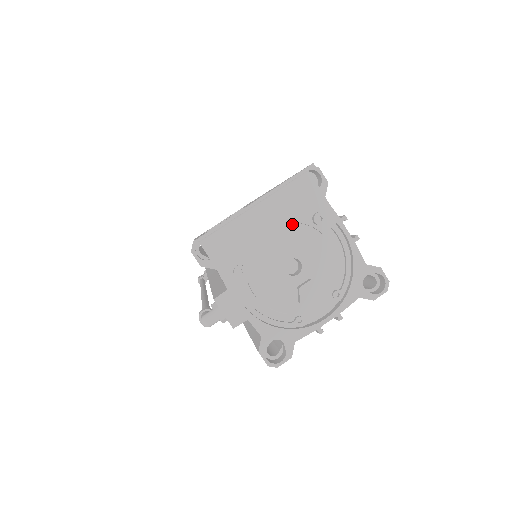
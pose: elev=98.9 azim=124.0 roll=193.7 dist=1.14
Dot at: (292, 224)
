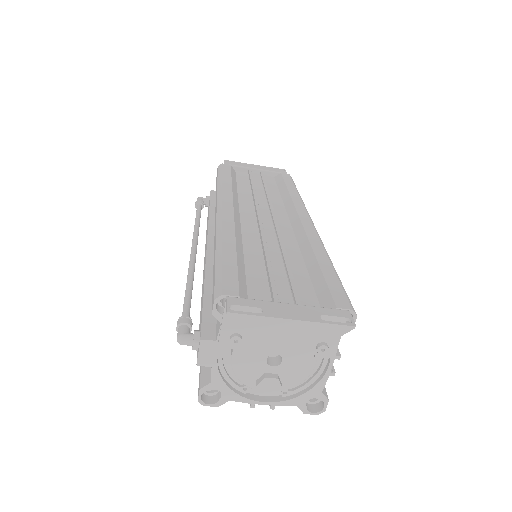
Dot at: (301, 335)
